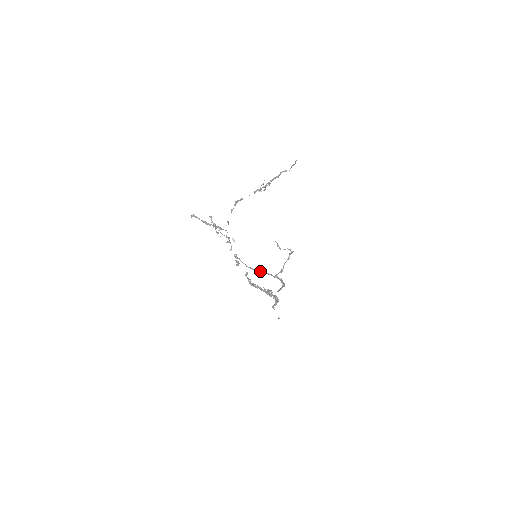
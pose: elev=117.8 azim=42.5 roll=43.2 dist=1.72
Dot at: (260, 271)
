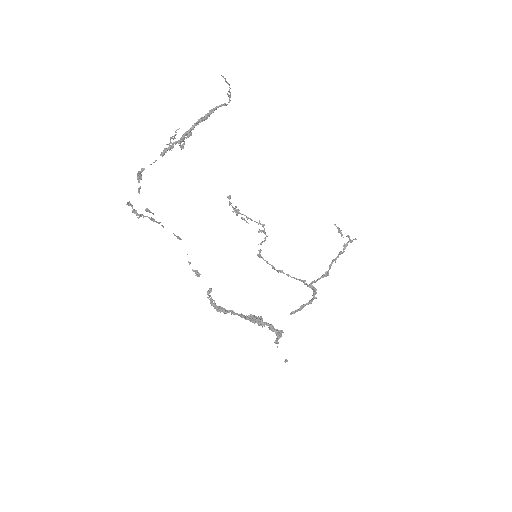
Dot at: occluded
